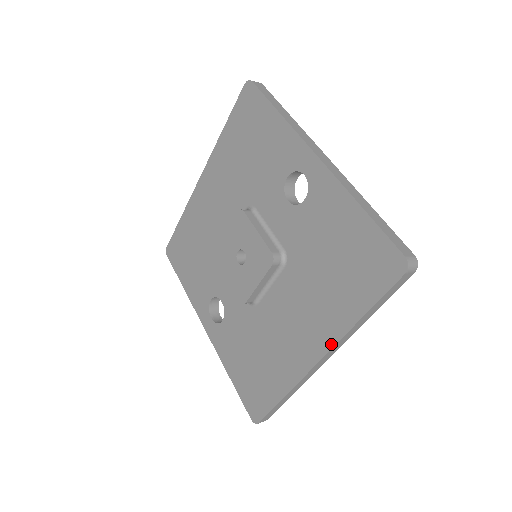
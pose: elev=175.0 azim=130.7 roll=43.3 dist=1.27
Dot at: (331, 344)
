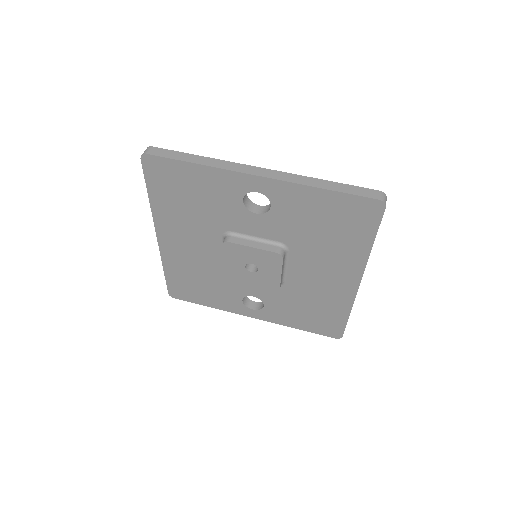
Dot at: (362, 271)
